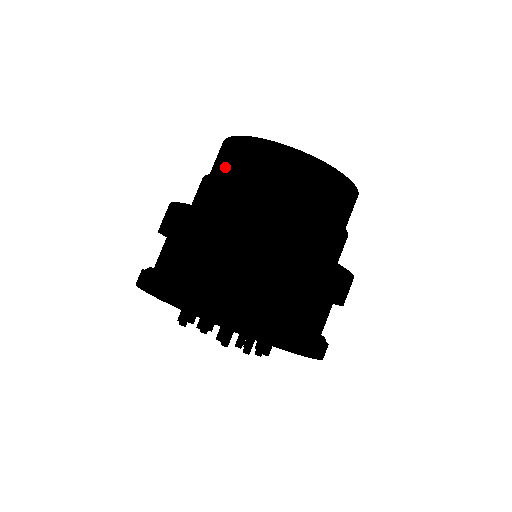
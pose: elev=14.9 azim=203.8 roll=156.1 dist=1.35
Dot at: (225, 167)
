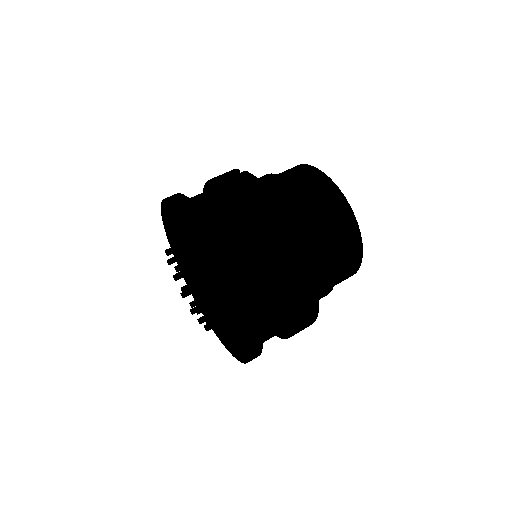
Dot at: occluded
